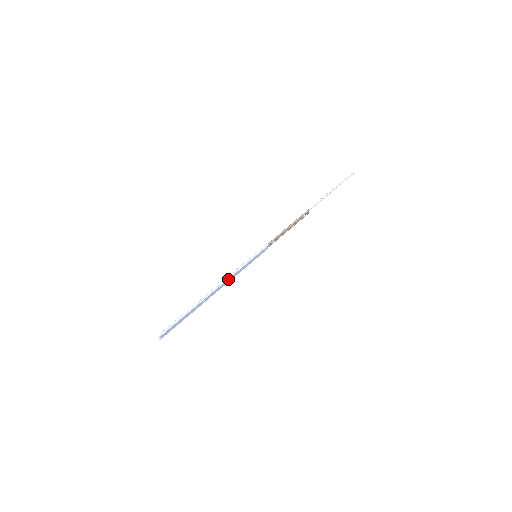
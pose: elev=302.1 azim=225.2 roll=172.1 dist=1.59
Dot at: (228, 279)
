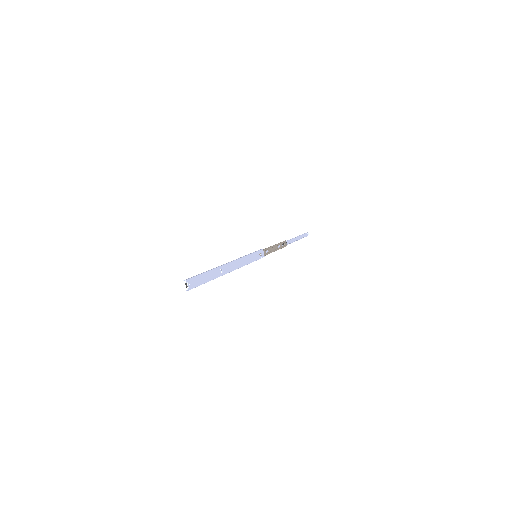
Dot at: (237, 260)
